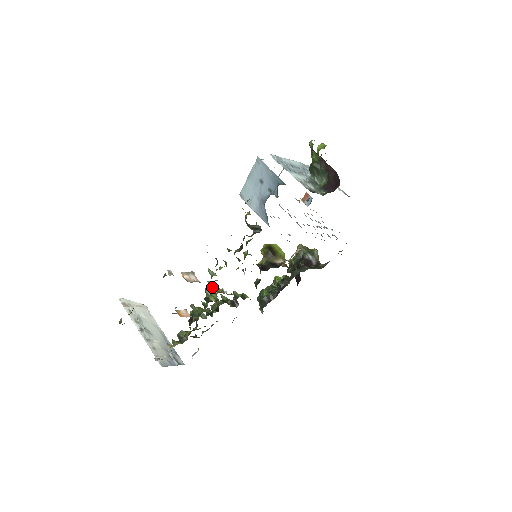
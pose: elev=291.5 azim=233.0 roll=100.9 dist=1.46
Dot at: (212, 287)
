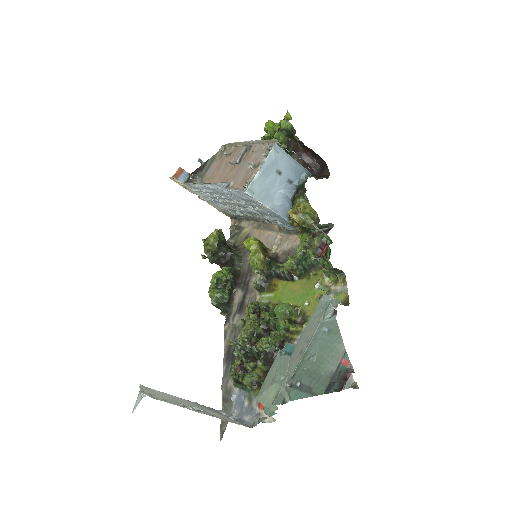
Dot at: (289, 306)
